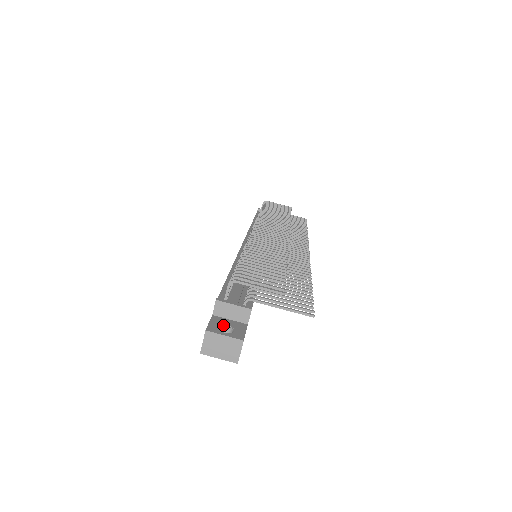
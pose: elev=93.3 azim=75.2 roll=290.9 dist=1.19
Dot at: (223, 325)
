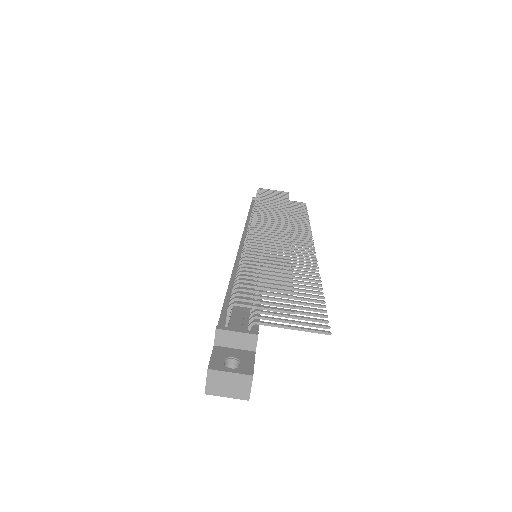
Dot at: (227, 358)
